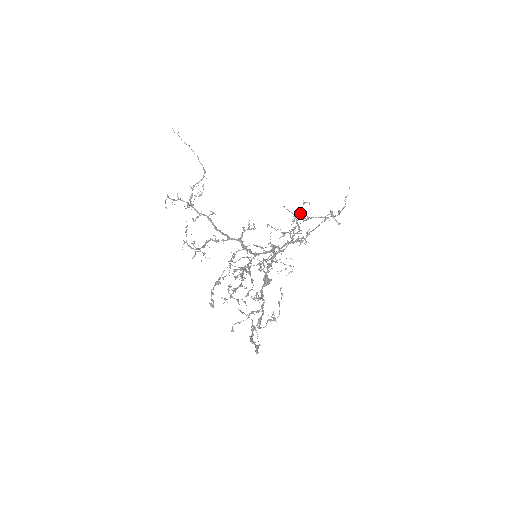
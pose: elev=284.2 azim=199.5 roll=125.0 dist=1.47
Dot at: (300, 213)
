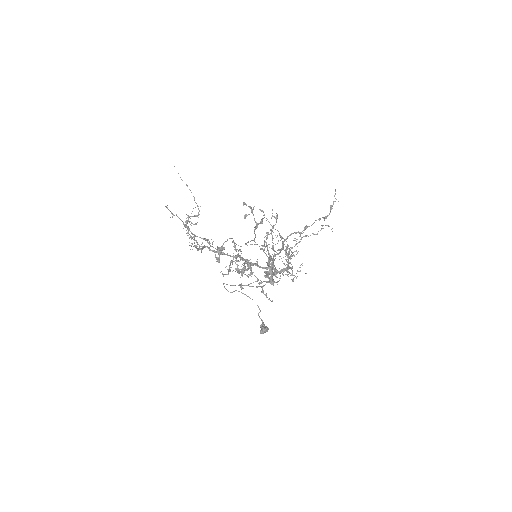
Dot at: occluded
